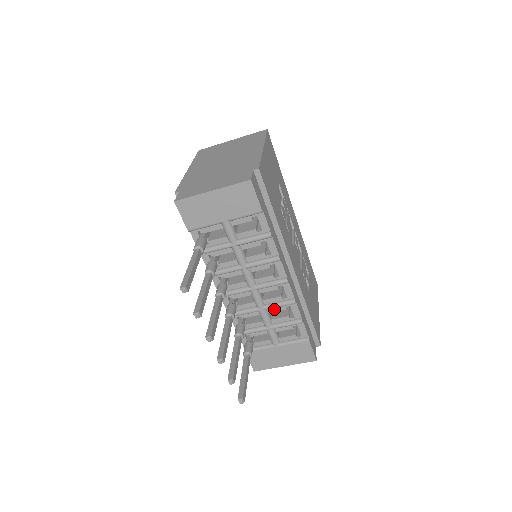
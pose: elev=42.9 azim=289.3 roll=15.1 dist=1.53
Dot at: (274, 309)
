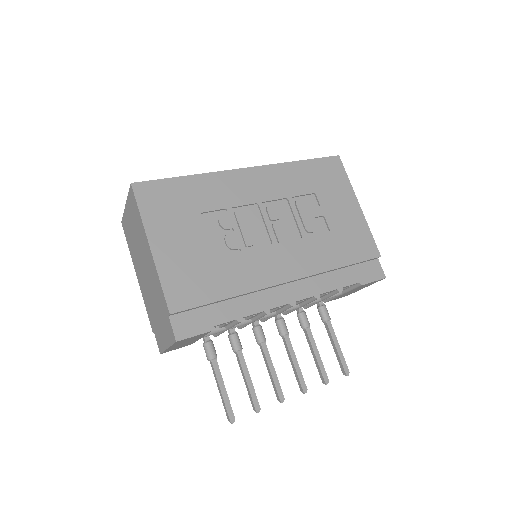
Dot at: occluded
